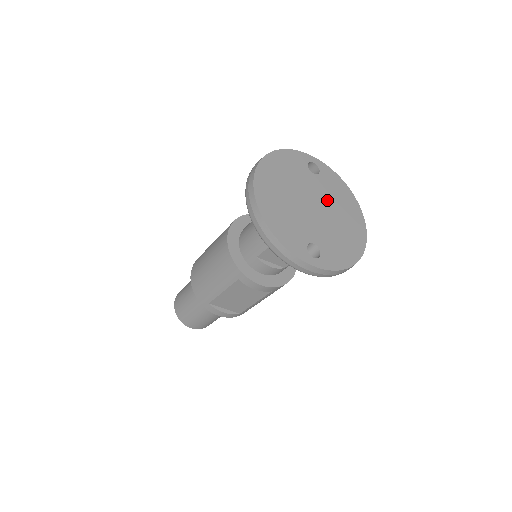
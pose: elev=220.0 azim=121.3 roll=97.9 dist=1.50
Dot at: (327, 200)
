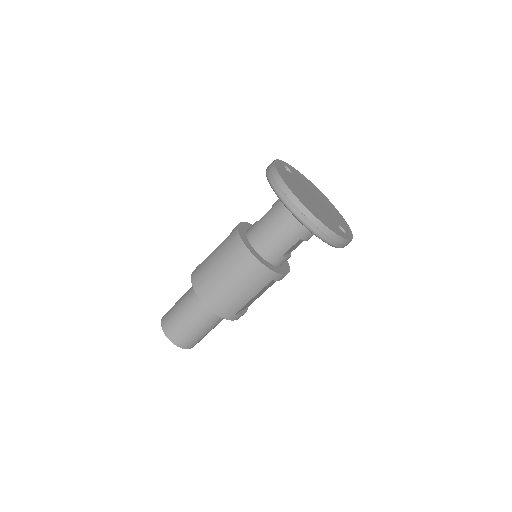
Dot at: (309, 189)
